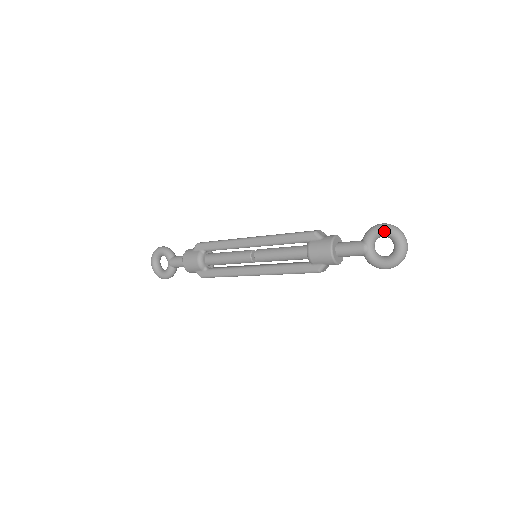
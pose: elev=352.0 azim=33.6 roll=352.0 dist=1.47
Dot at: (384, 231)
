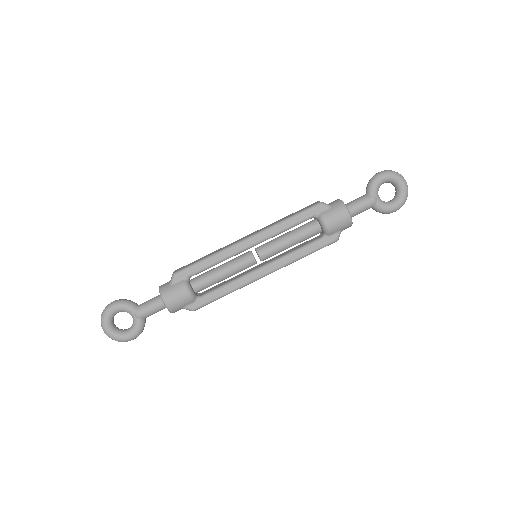
Dot at: (387, 177)
